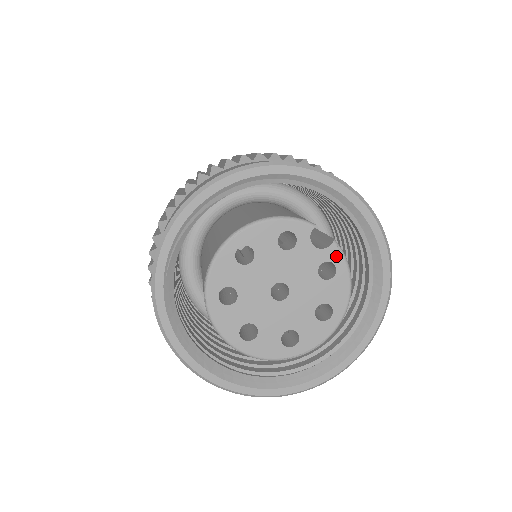
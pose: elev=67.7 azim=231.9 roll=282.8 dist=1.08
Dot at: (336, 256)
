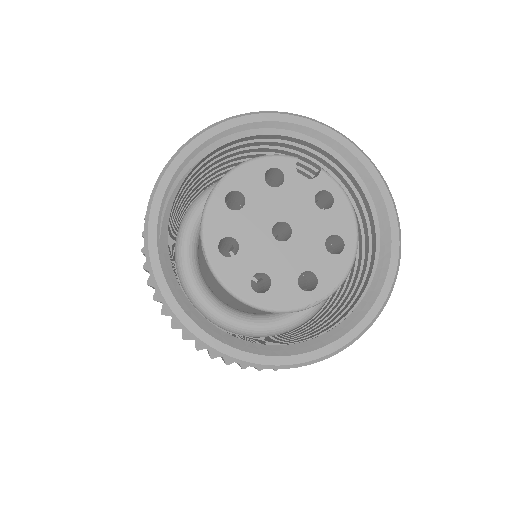
Dot at: (328, 183)
